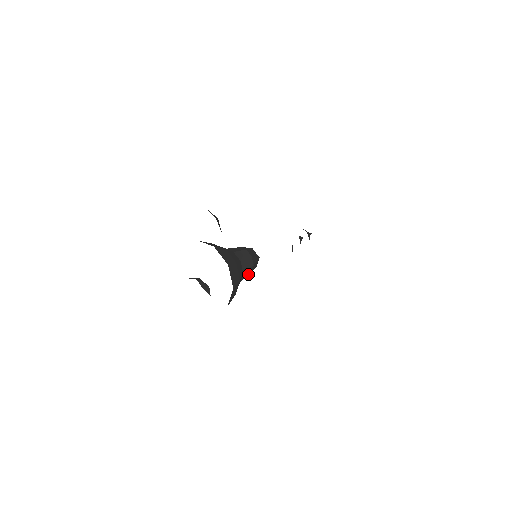
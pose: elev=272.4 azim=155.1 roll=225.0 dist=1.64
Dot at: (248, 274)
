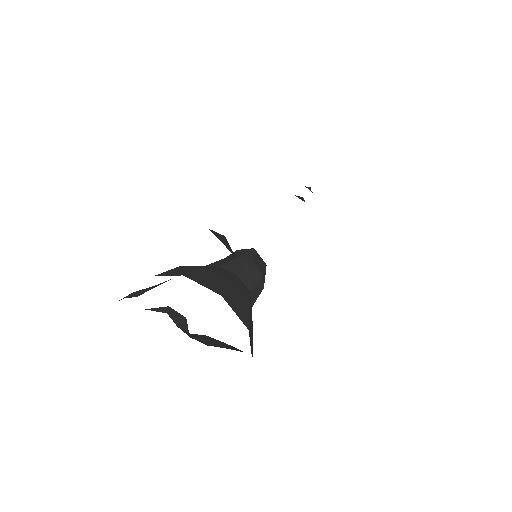
Dot at: occluded
